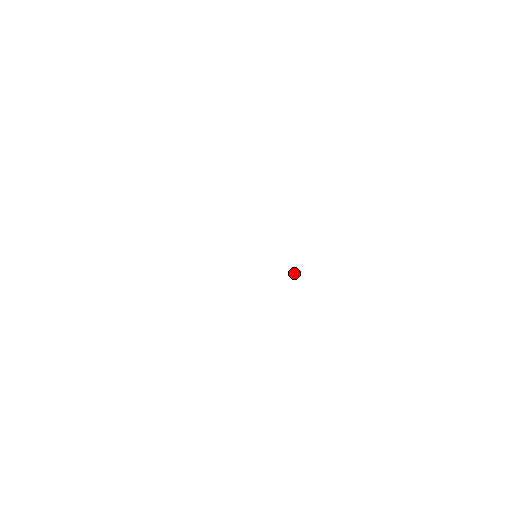
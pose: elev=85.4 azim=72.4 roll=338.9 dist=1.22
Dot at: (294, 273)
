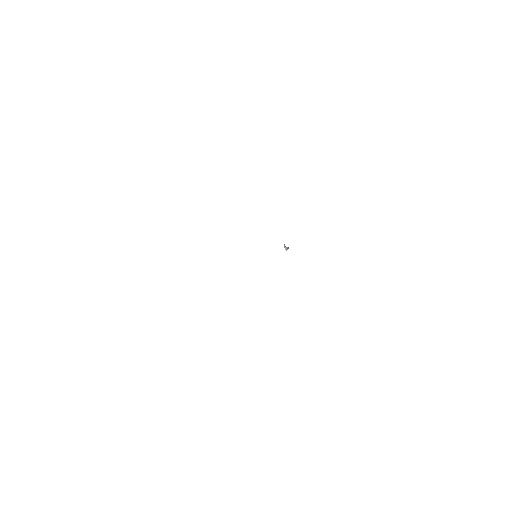
Dot at: (285, 248)
